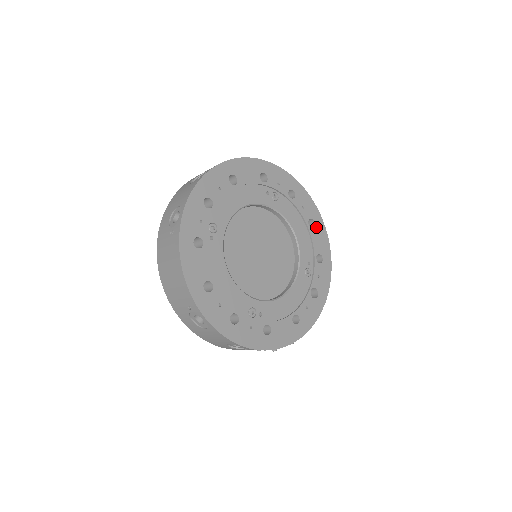
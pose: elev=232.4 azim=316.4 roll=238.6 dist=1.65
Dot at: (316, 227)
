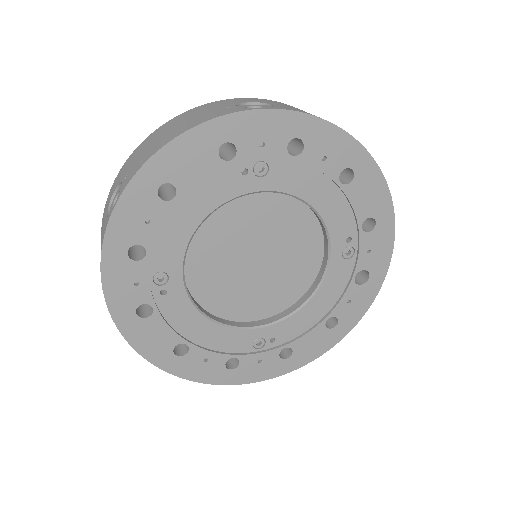
Dot at: (358, 177)
